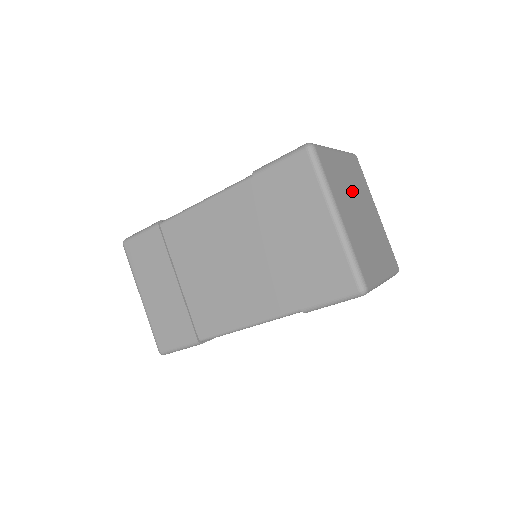
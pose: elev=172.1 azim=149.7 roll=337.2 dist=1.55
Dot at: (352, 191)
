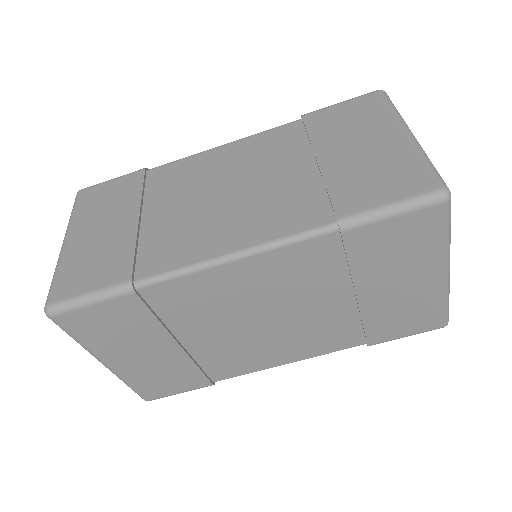
Dot at: occluded
